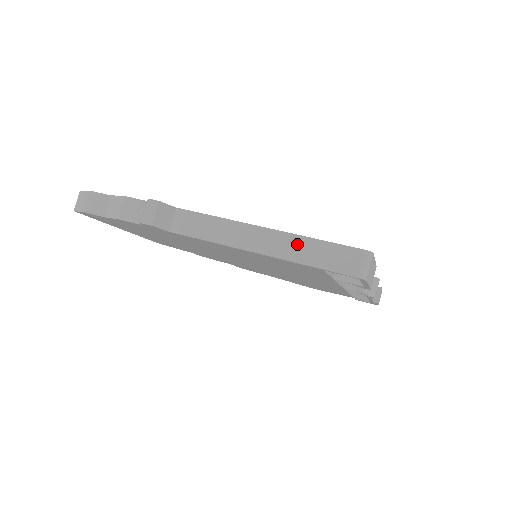
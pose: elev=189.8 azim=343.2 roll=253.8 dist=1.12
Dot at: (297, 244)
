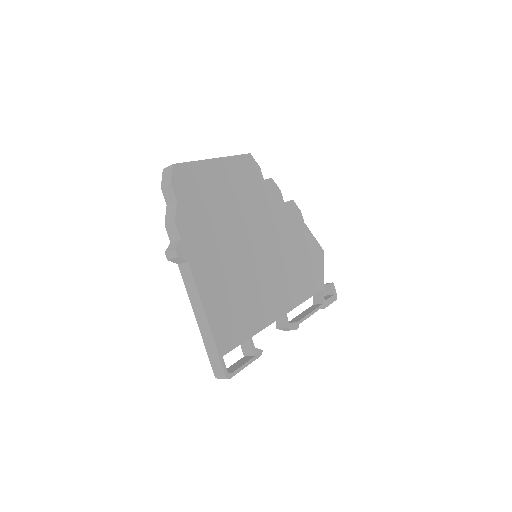
Dot at: (210, 341)
